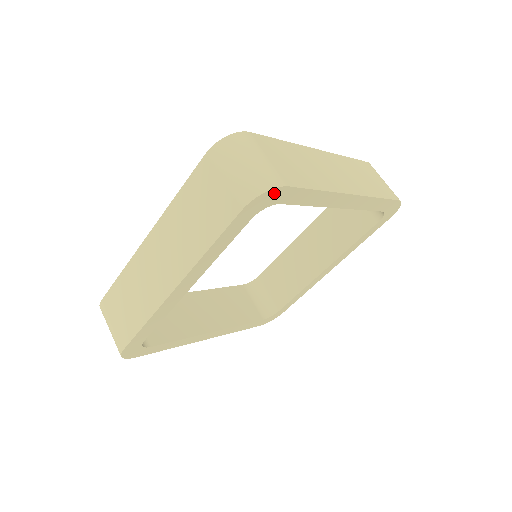
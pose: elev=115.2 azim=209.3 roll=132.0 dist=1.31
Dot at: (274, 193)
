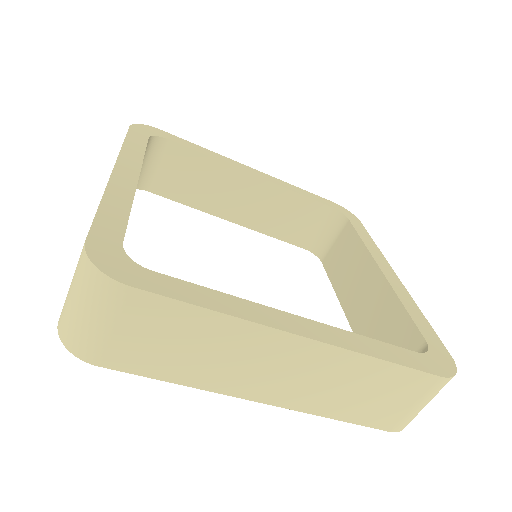
Dot at: occluded
